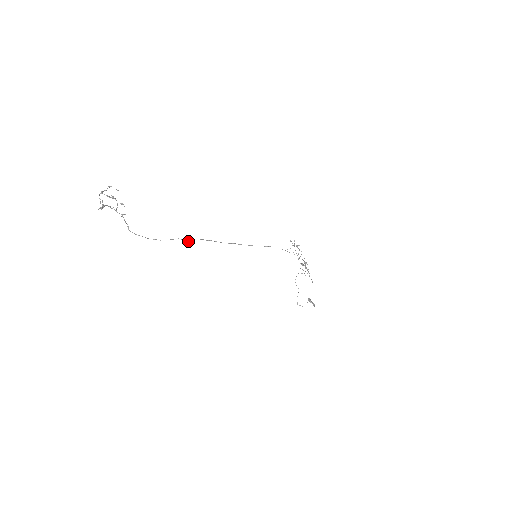
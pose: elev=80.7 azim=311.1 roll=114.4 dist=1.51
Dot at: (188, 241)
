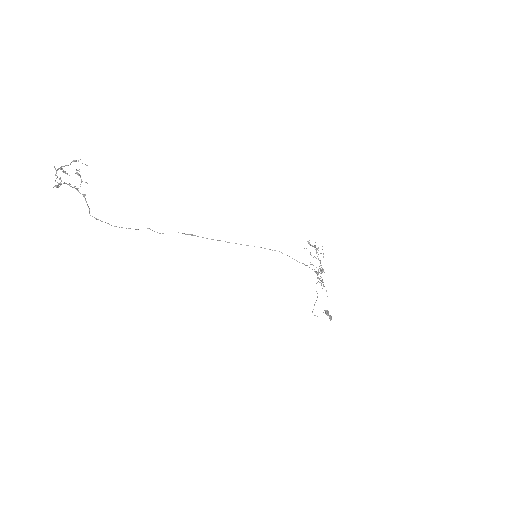
Dot at: occluded
